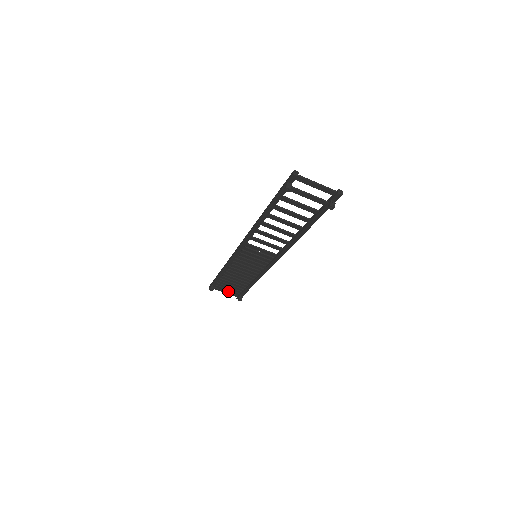
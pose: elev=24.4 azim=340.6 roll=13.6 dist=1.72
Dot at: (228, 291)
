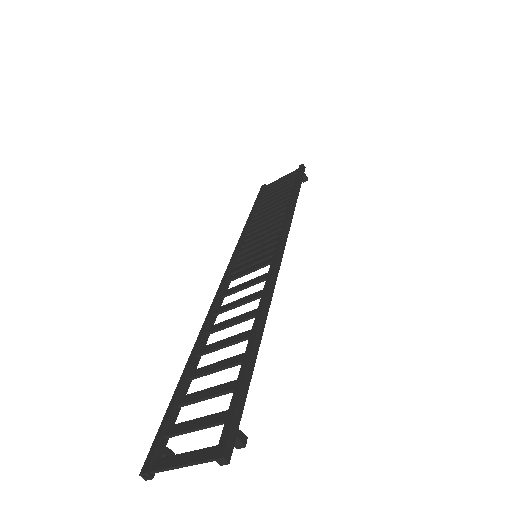
Dot at: (283, 181)
